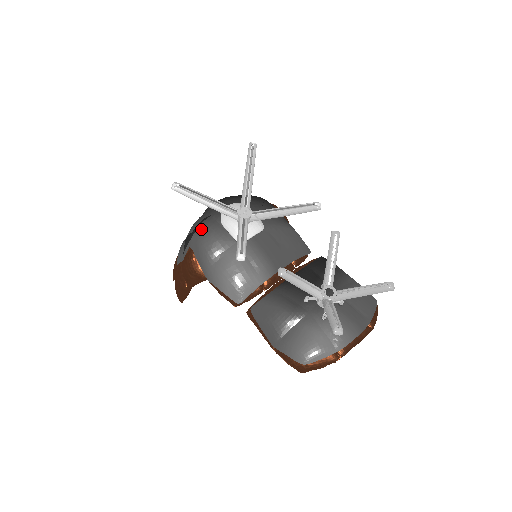
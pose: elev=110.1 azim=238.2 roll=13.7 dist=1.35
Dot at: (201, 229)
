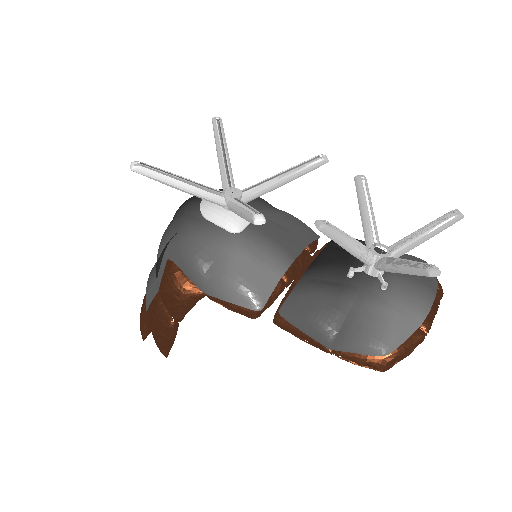
Dot at: (178, 231)
